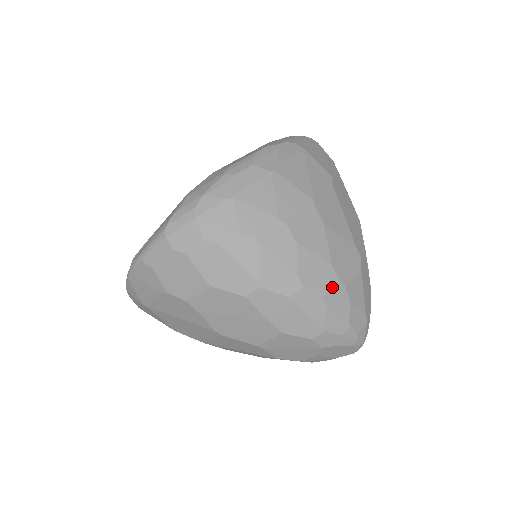
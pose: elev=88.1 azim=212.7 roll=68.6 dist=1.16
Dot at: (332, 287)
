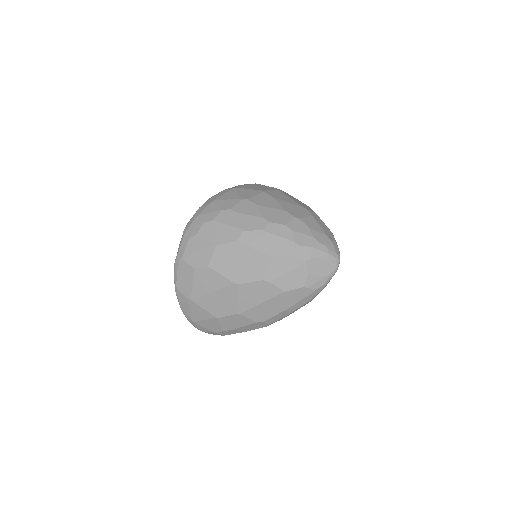
Dot at: (290, 220)
